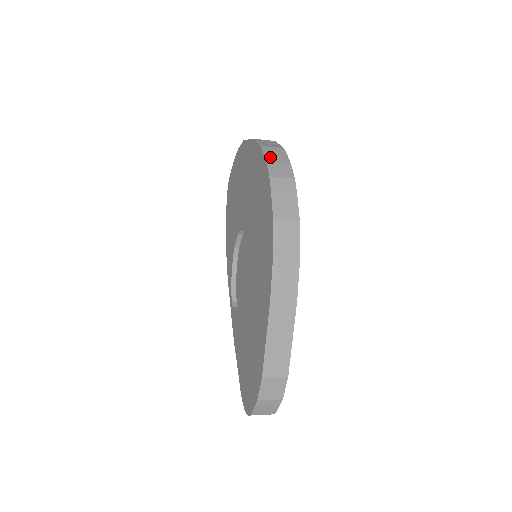
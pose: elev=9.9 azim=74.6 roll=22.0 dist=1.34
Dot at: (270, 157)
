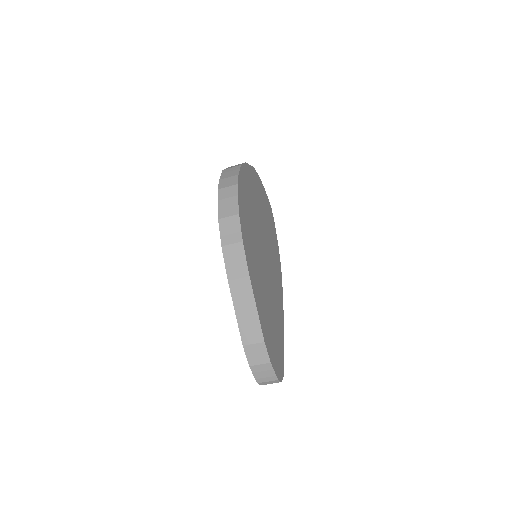
Dot at: (224, 176)
